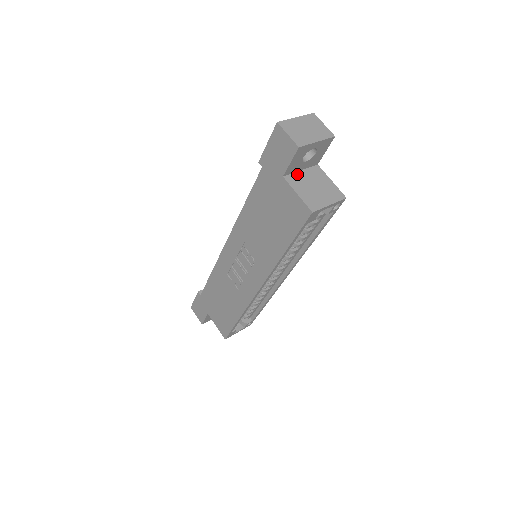
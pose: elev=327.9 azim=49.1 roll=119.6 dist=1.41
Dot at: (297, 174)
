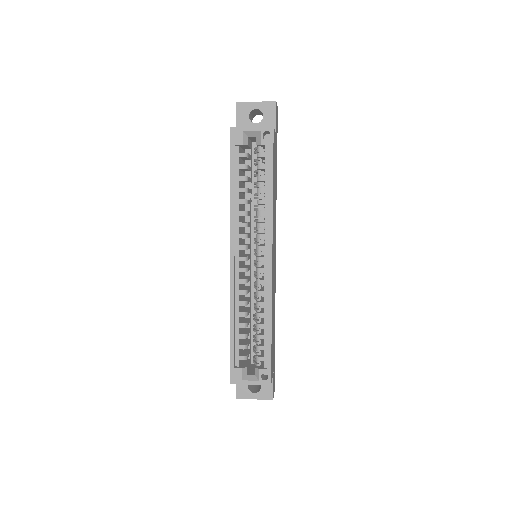
Dot at: occluded
